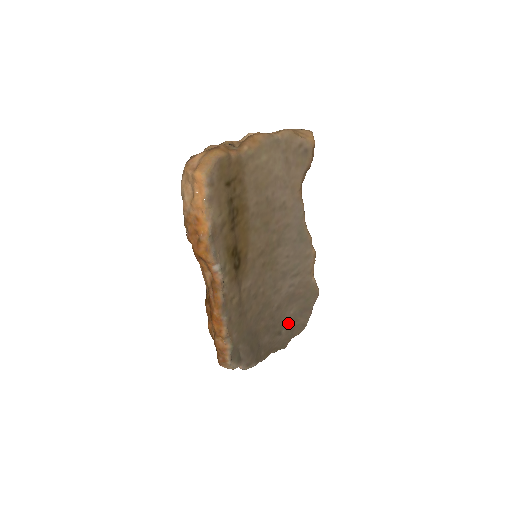
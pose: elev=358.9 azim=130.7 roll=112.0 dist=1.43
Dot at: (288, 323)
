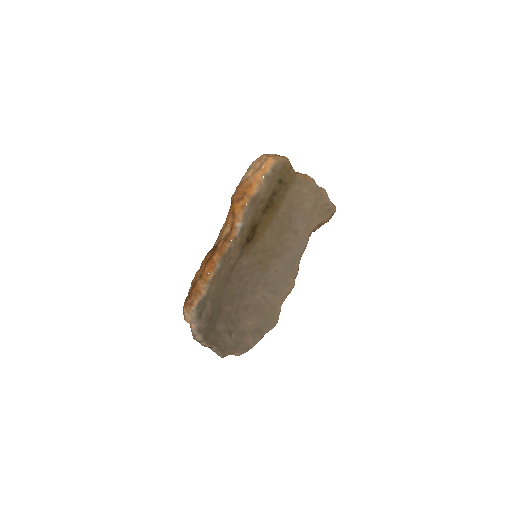
Dot at: (241, 332)
